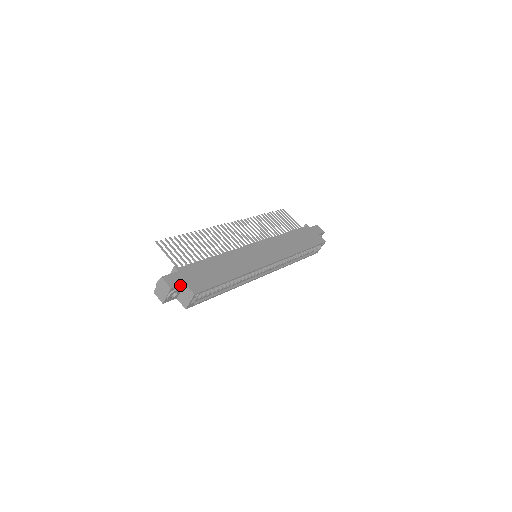
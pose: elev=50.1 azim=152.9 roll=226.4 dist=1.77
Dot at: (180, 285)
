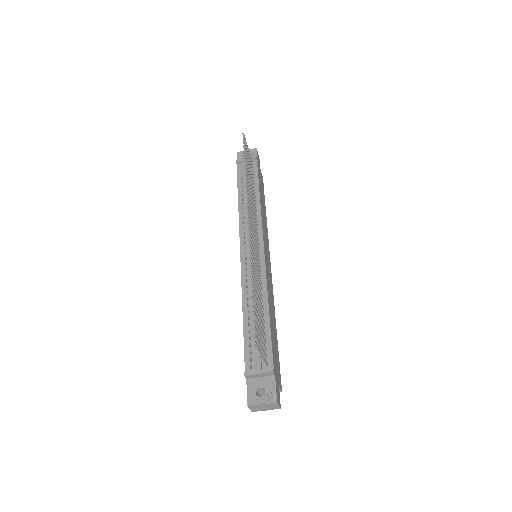
Dot at: (279, 393)
